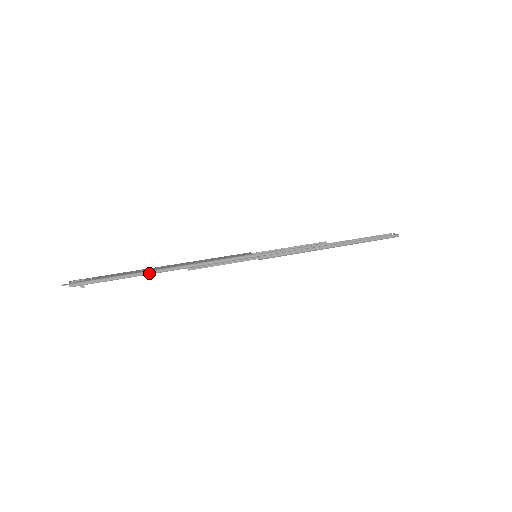
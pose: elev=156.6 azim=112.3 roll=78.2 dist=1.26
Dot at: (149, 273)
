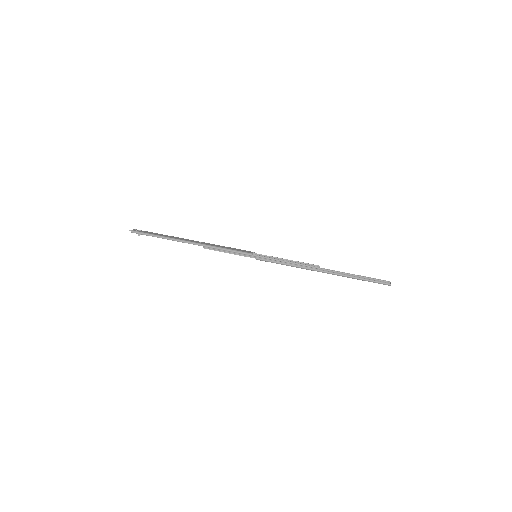
Dot at: (177, 240)
